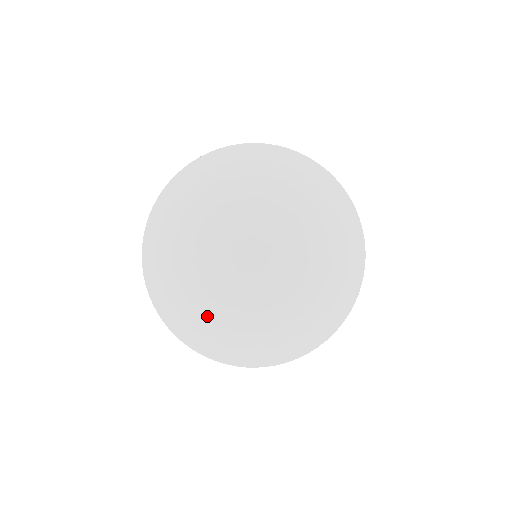
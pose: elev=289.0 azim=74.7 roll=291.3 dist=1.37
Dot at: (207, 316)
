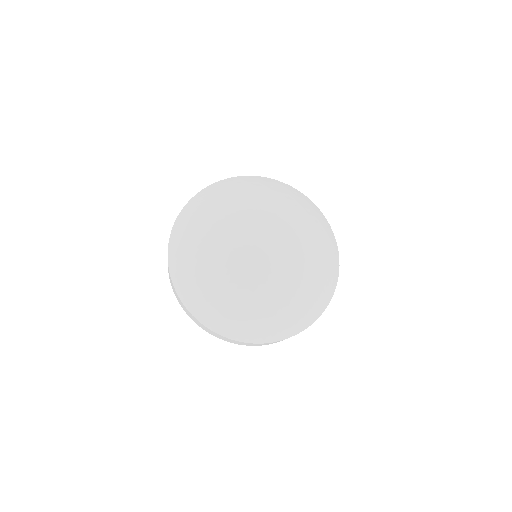
Dot at: (202, 261)
